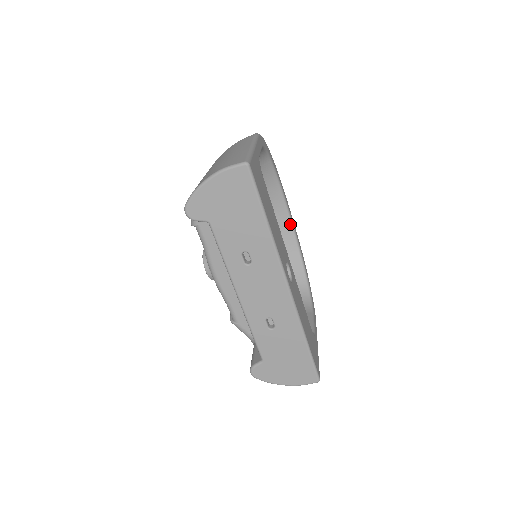
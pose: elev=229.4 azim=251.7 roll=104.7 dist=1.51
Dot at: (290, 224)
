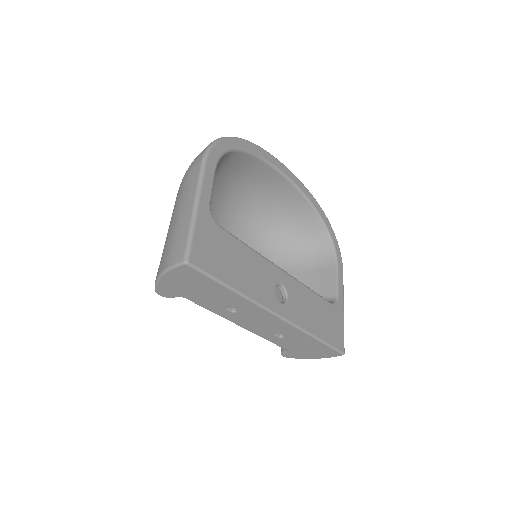
Dot at: (291, 184)
